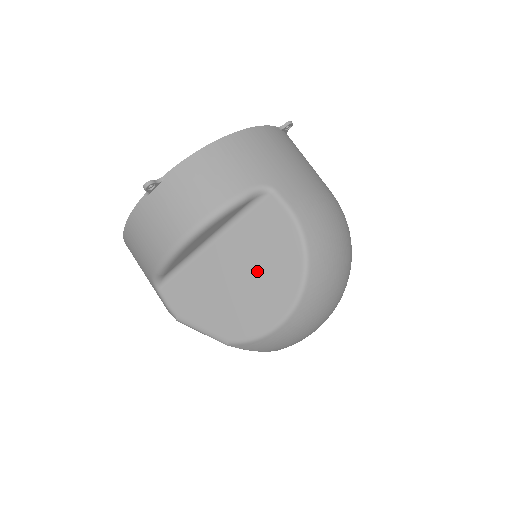
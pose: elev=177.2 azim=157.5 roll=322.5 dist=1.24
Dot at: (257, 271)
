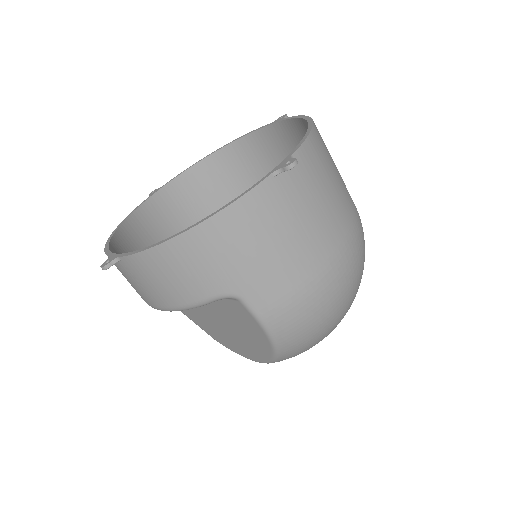
Dot at: (233, 330)
